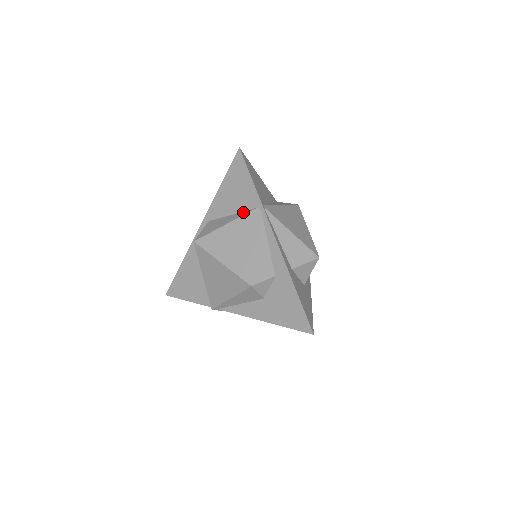
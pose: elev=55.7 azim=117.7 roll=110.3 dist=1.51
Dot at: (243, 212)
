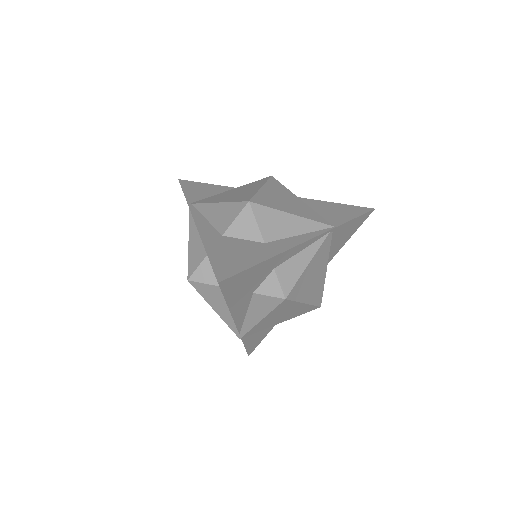
Dot at: occluded
